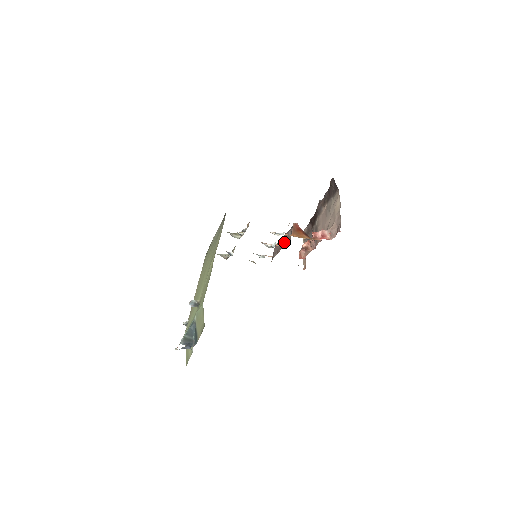
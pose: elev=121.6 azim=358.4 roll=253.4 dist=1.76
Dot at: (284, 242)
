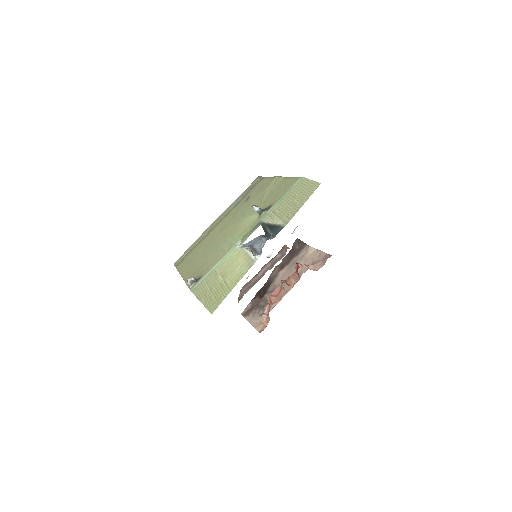
Dot at: (268, 268)
